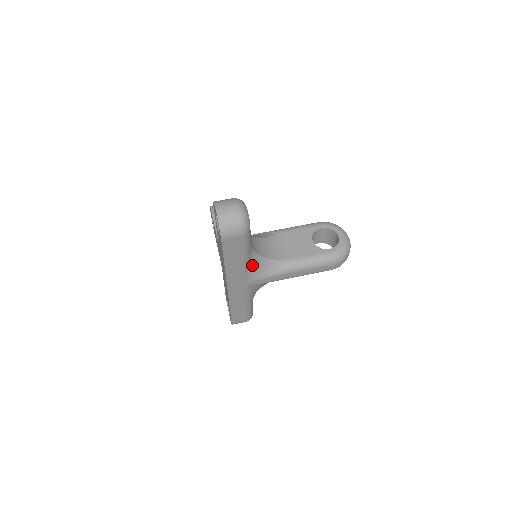
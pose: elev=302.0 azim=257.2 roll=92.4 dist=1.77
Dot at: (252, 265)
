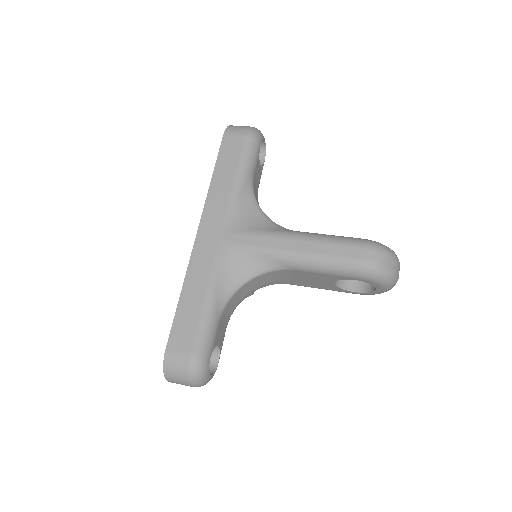
Dot at: (243, 206)
